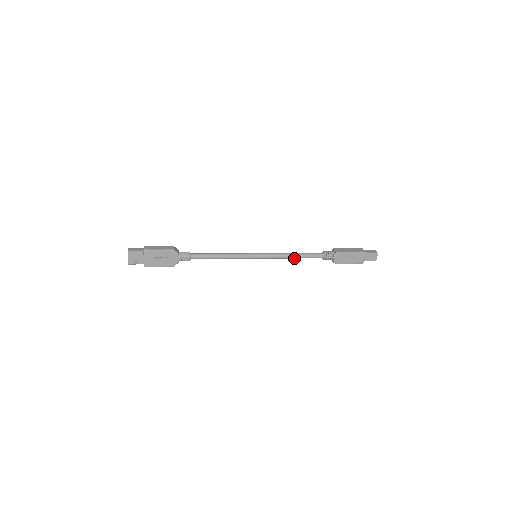
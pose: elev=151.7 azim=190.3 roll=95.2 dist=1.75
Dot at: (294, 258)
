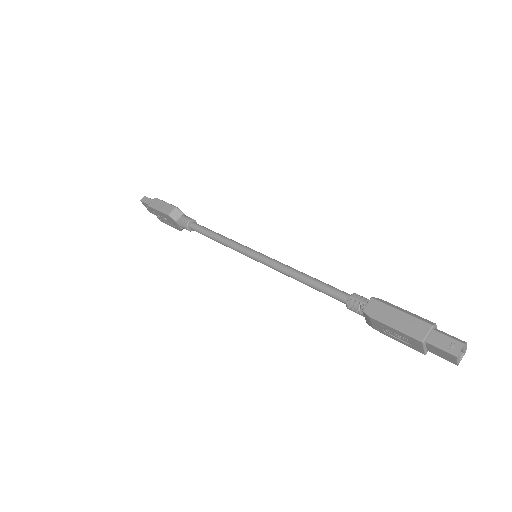
Dot at: (305, 282)
